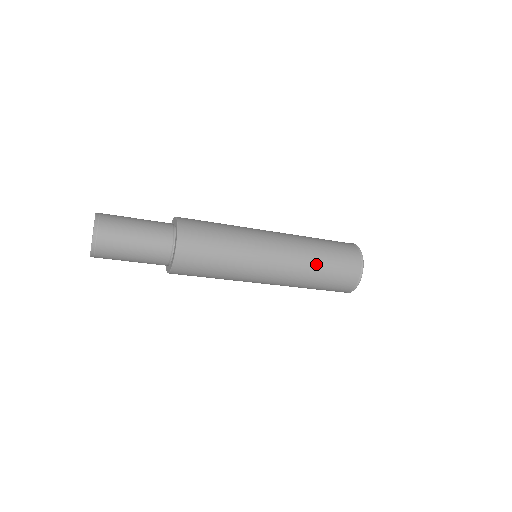
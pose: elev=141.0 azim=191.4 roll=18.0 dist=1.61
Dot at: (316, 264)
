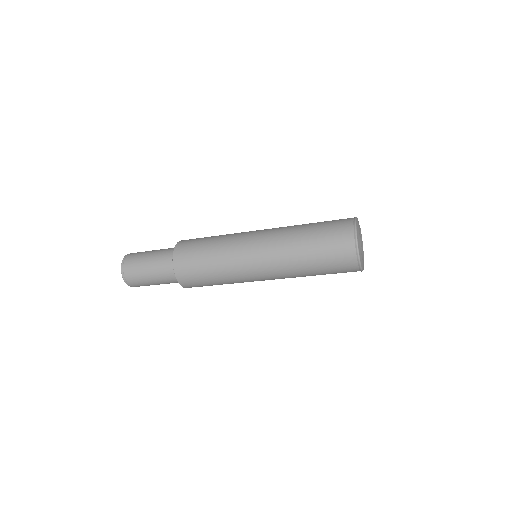
Dot at: (305, 272)
